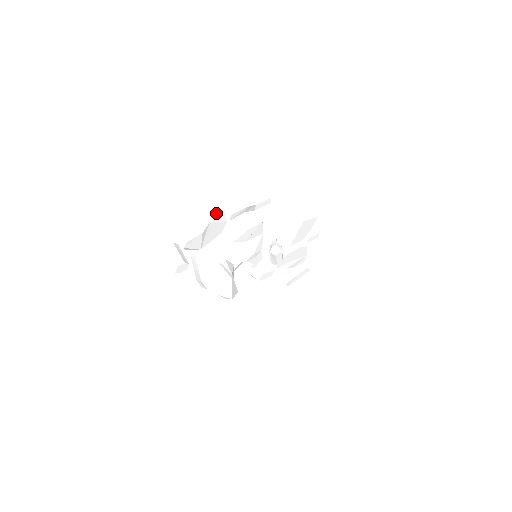
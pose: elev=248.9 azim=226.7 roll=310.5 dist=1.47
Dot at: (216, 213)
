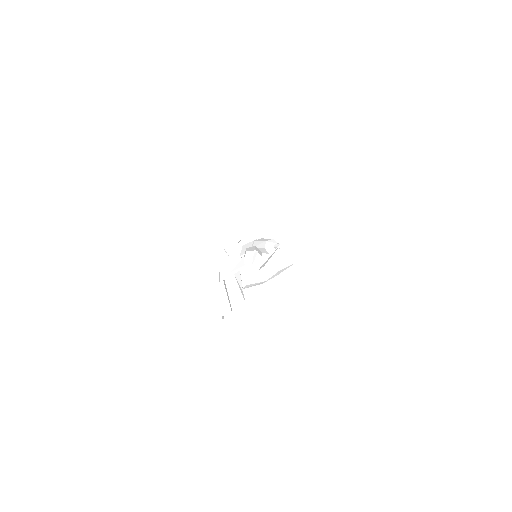
Dot at: occluded
